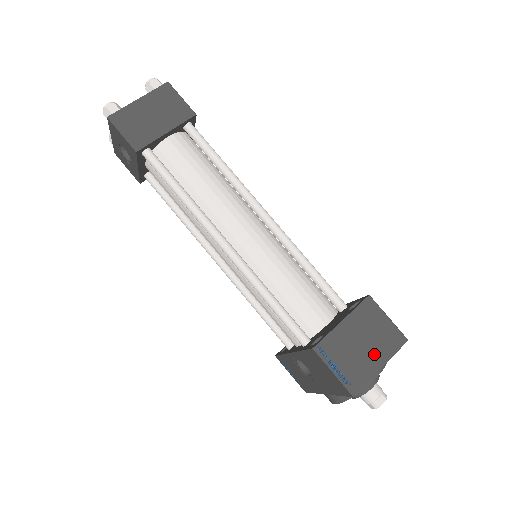
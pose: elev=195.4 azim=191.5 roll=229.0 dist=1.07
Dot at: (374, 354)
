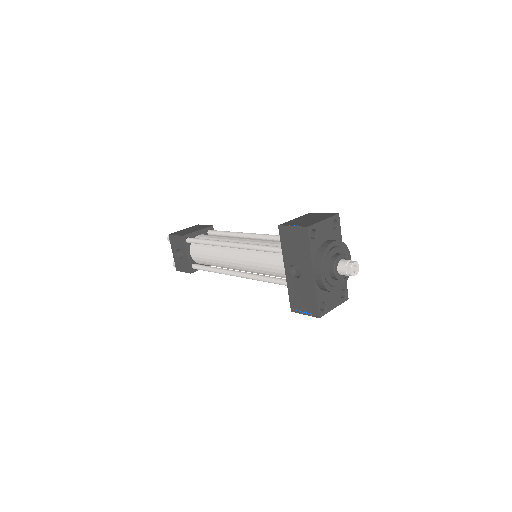
Dot at: (317, 219)
